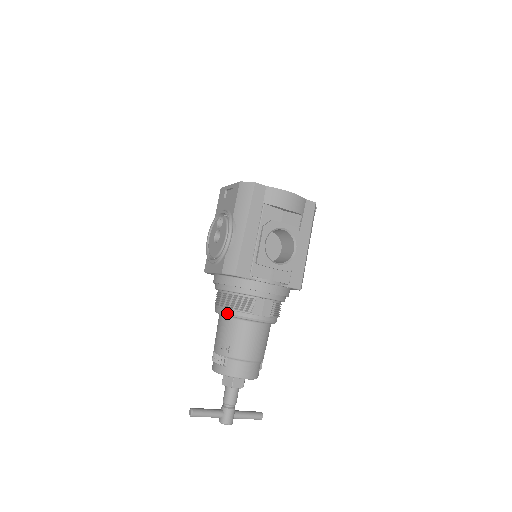
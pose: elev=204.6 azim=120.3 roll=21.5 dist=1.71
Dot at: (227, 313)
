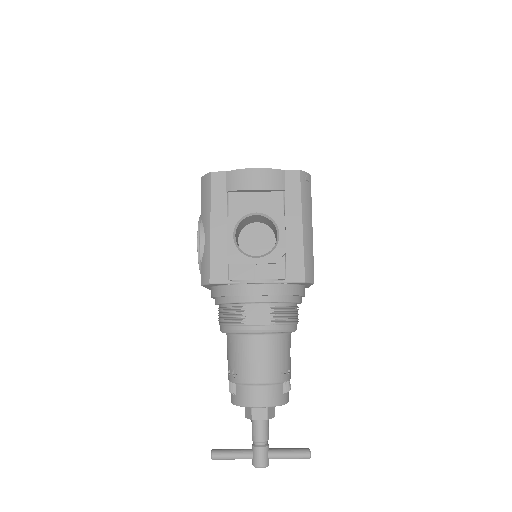
Dot at: (223, 330)
